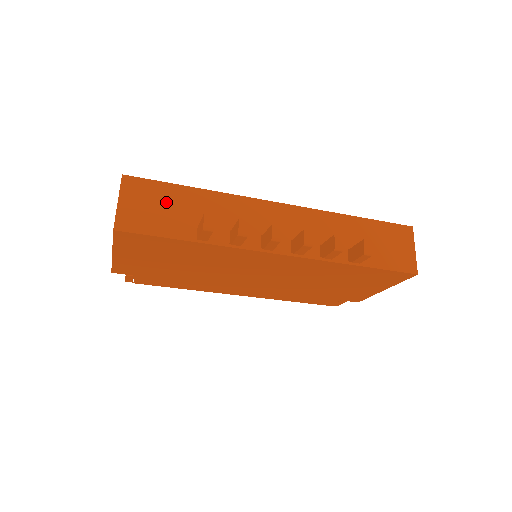
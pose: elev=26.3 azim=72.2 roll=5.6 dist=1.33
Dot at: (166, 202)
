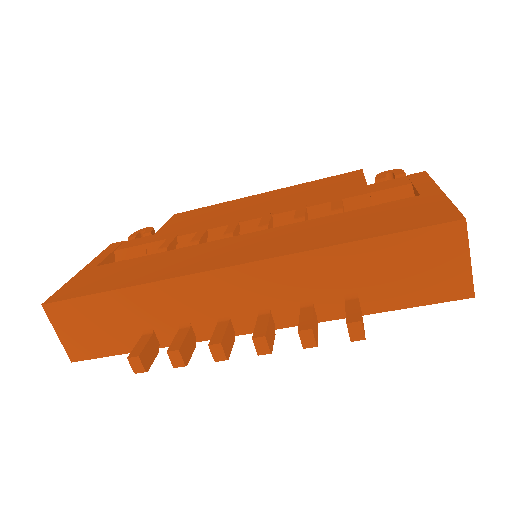
Dot at: (98, 318)
